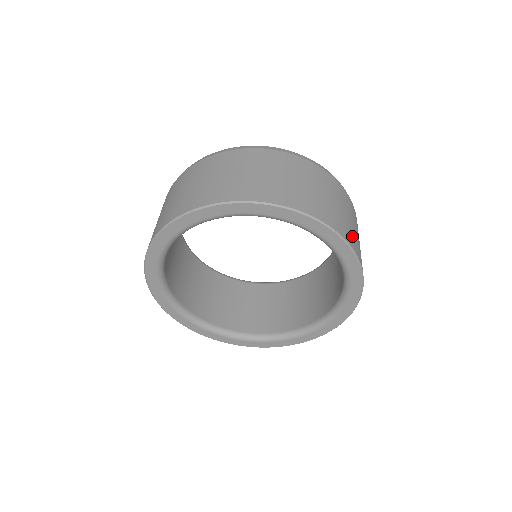
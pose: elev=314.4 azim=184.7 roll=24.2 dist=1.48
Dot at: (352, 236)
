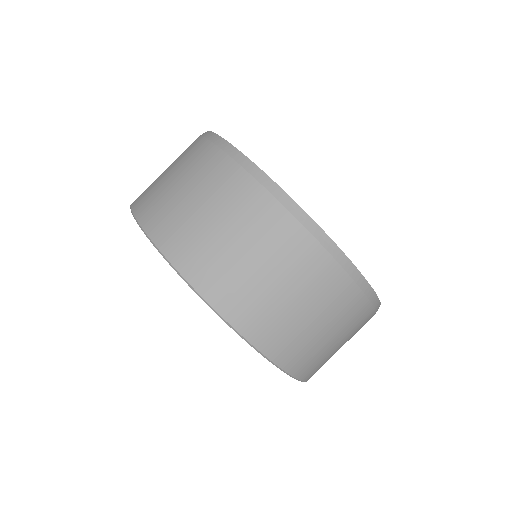
Dot at: (269, 323)
